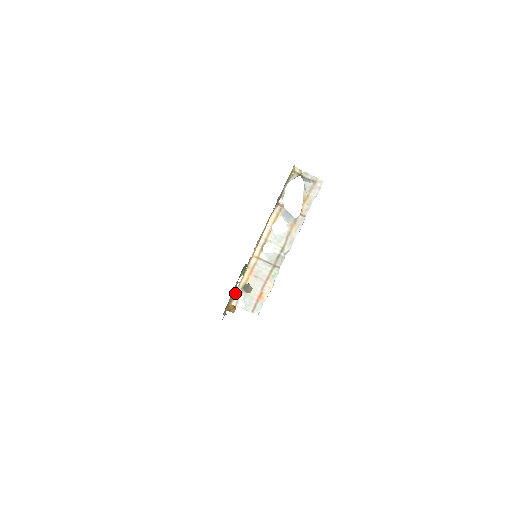
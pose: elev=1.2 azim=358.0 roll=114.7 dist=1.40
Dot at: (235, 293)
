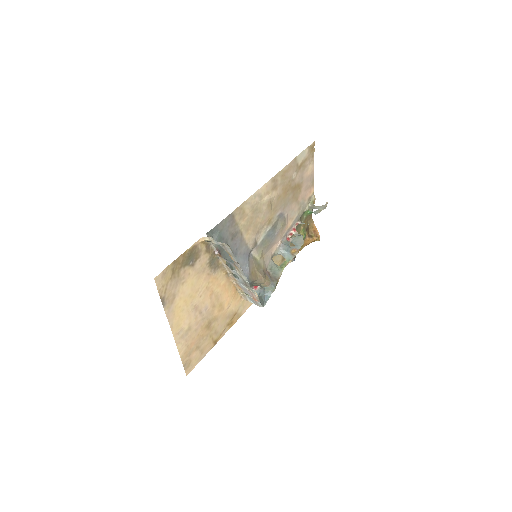
Dot at: (240, 295)
